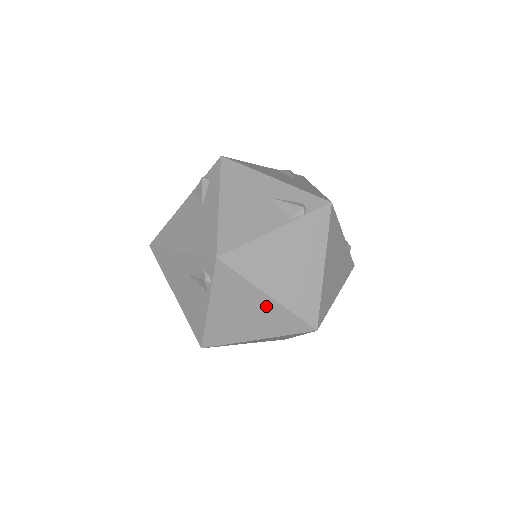
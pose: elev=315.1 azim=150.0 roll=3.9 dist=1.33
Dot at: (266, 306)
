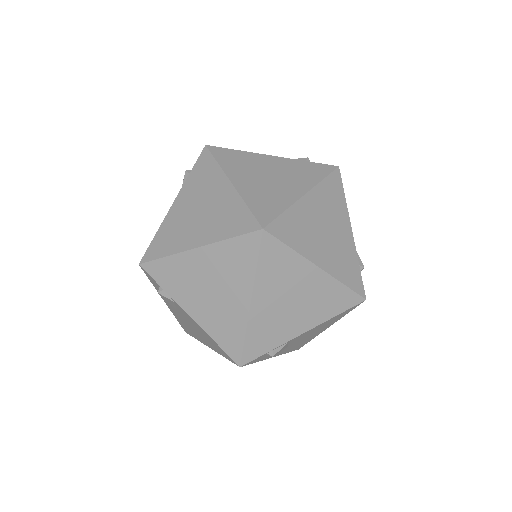
Dot at: (207, 260)
